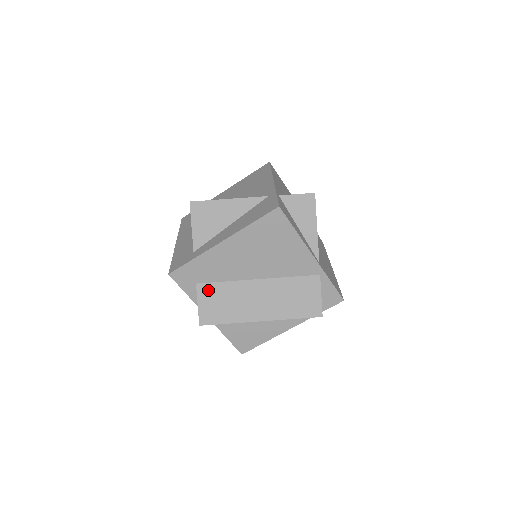
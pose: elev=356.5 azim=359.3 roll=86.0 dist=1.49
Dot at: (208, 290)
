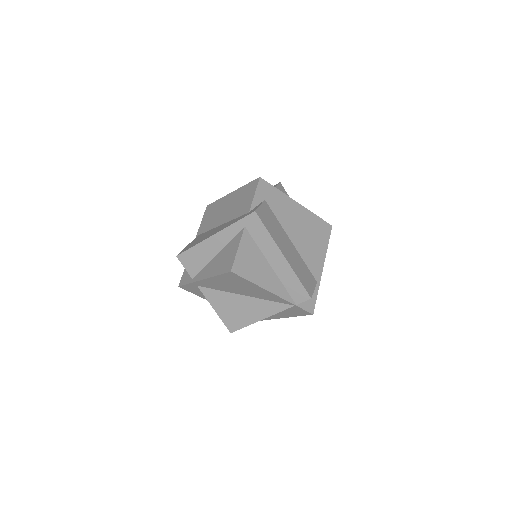
Dot at: (268, 210)
